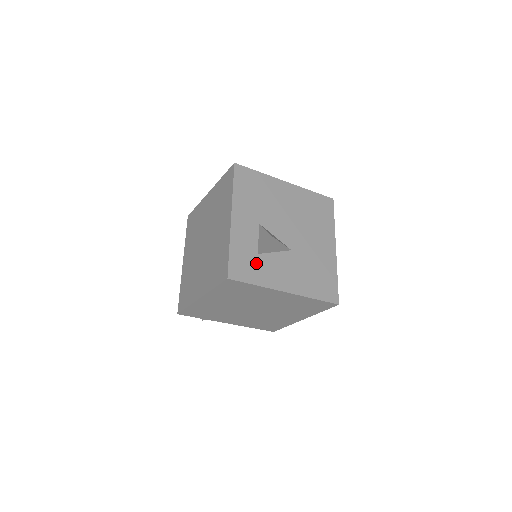
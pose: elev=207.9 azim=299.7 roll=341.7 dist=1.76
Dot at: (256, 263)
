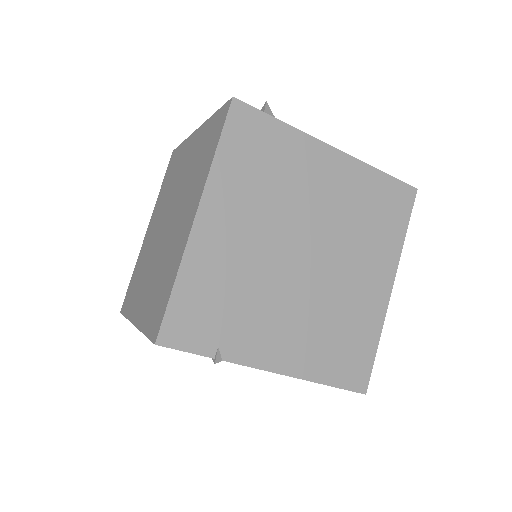
Dot at: occluded
